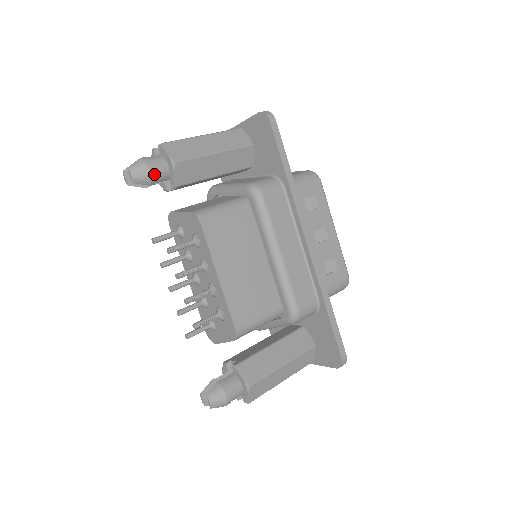
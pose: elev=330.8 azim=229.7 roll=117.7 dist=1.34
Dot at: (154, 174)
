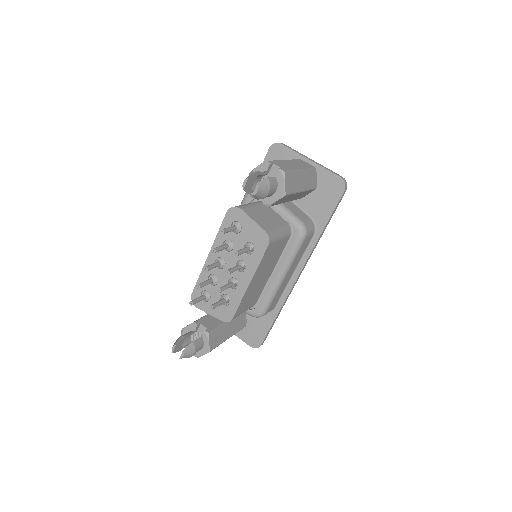
Dot at: (268, 195)
